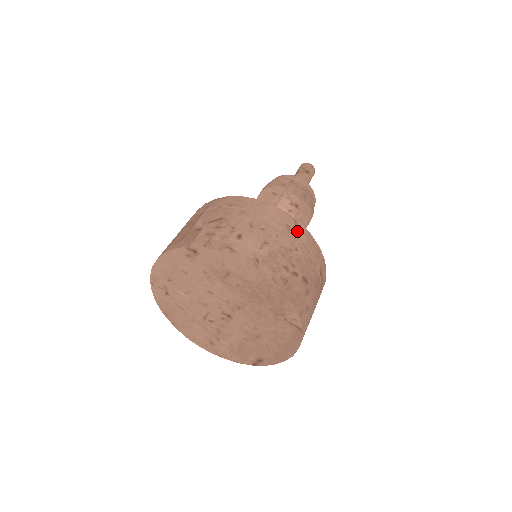
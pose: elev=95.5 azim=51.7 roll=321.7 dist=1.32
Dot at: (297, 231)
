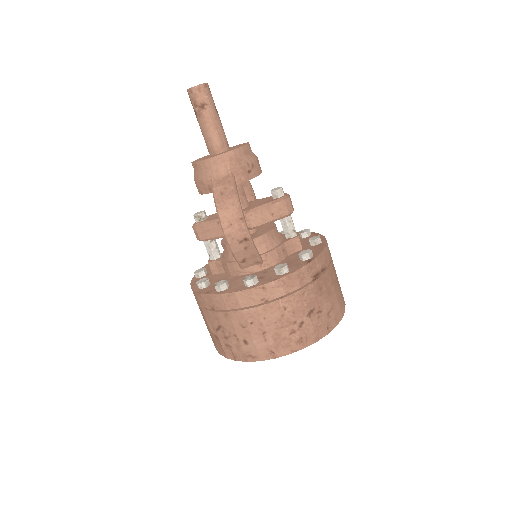
Dot at: (272, 294)
